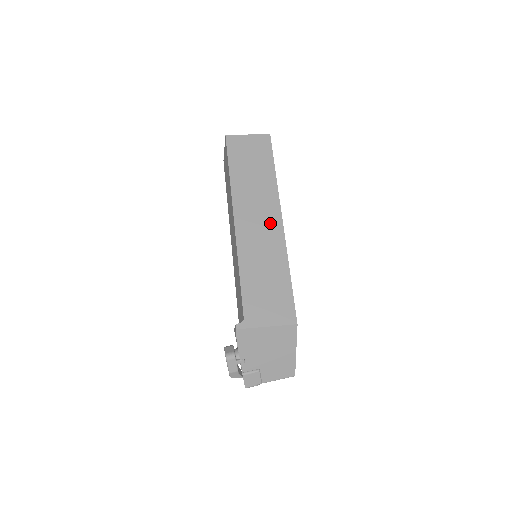
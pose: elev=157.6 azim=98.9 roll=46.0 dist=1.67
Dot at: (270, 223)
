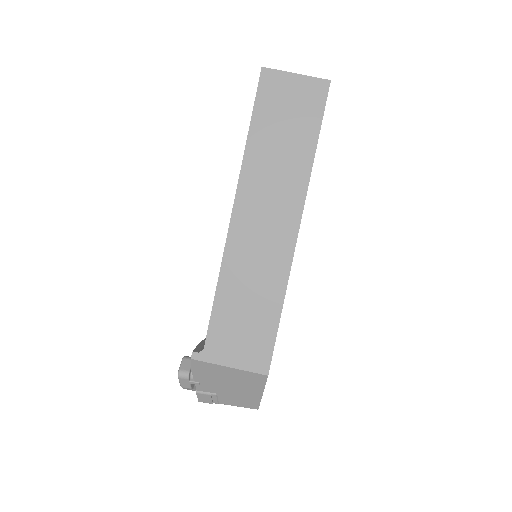
Dot at: (280, 228)
